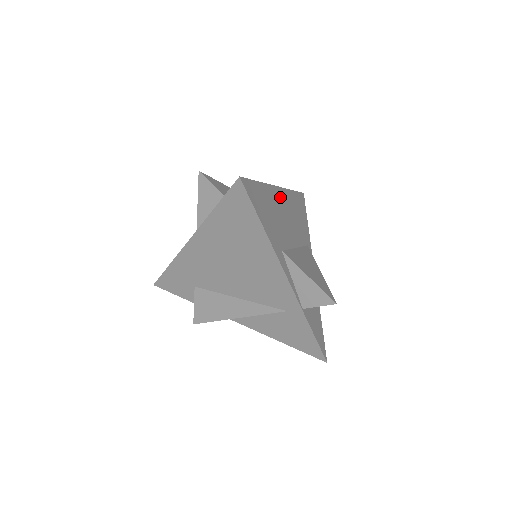
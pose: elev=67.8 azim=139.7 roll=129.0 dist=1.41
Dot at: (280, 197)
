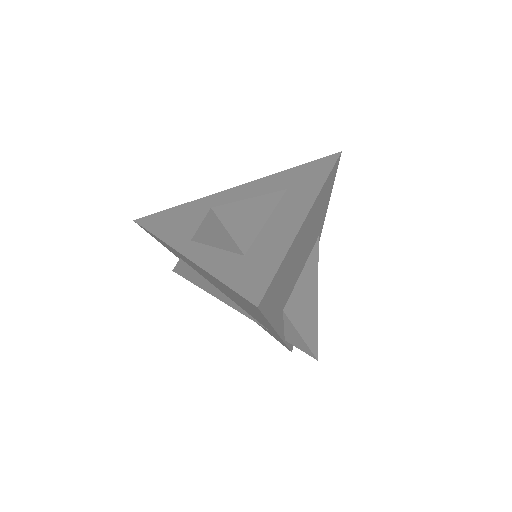
Dot at: (305, 227)
